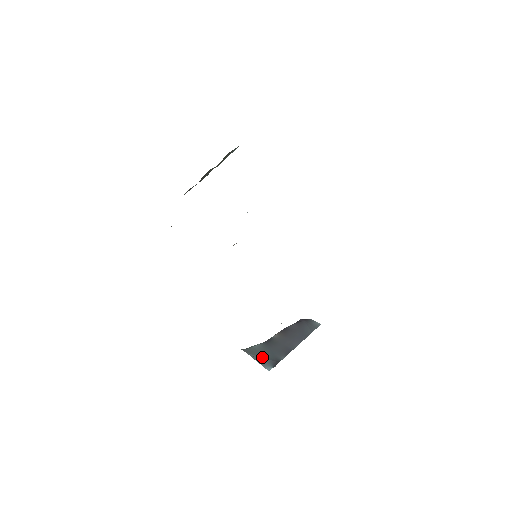
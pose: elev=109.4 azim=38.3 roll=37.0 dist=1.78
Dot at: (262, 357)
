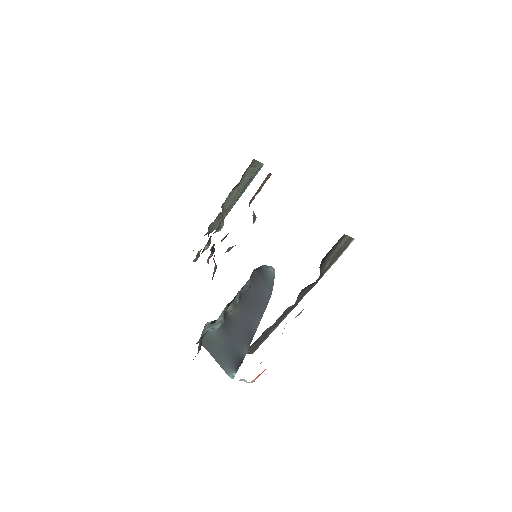
Dot at: (223, 355)
